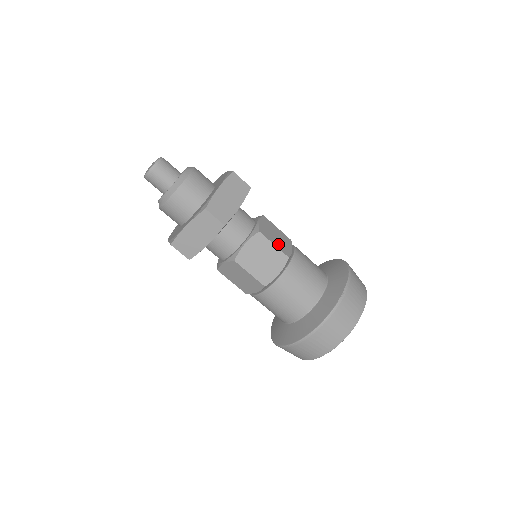
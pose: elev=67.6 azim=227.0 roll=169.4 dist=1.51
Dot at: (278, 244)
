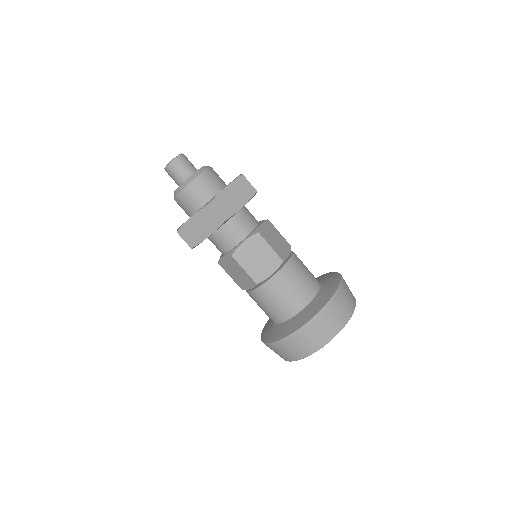
Dot at: (275, 247)
